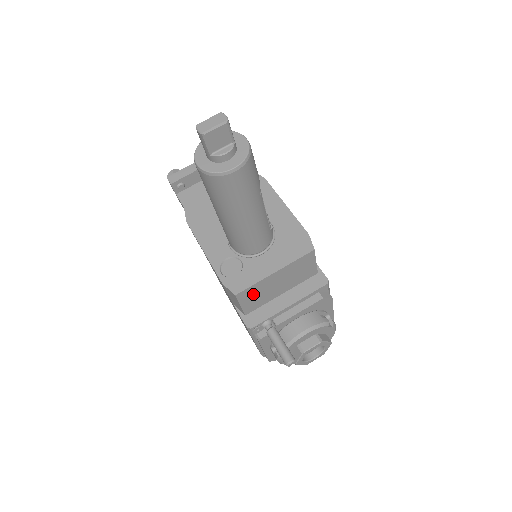
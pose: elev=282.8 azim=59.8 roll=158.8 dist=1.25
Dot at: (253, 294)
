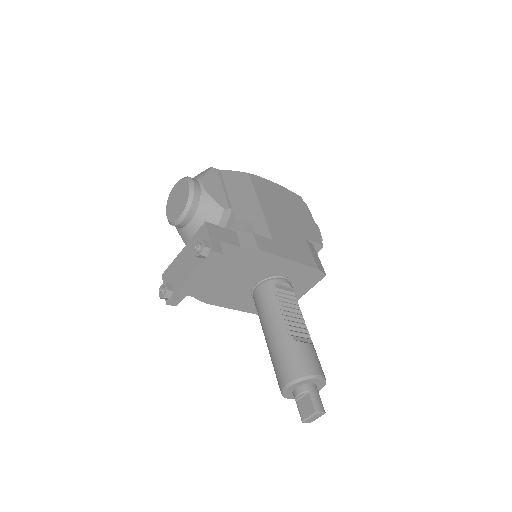
Dot at: occluded
